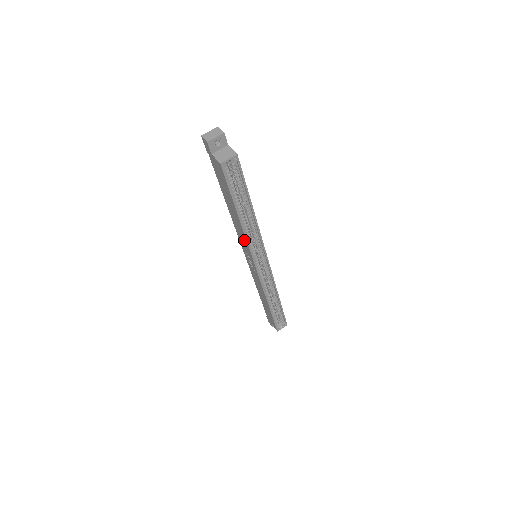
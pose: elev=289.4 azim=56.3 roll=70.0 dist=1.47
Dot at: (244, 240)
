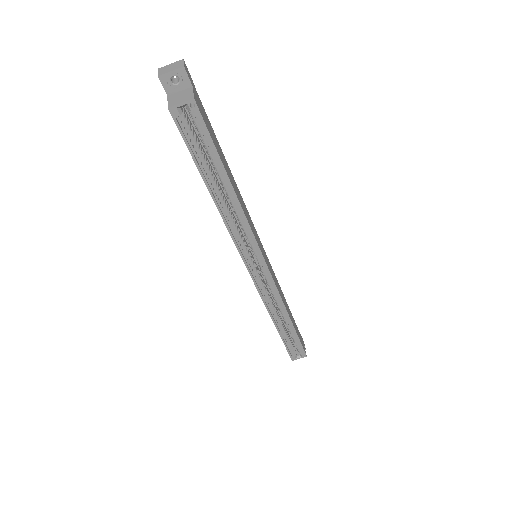
Dot at: occluded
